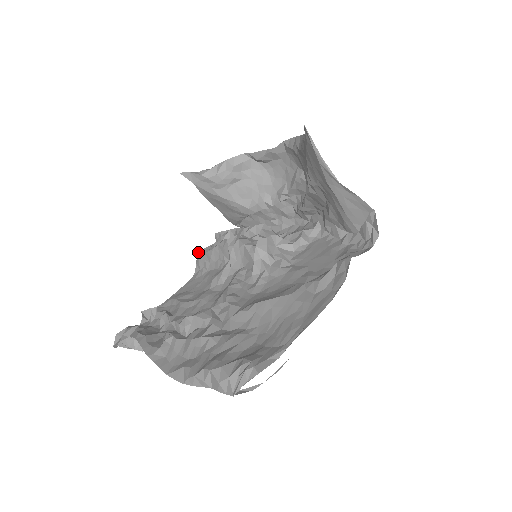
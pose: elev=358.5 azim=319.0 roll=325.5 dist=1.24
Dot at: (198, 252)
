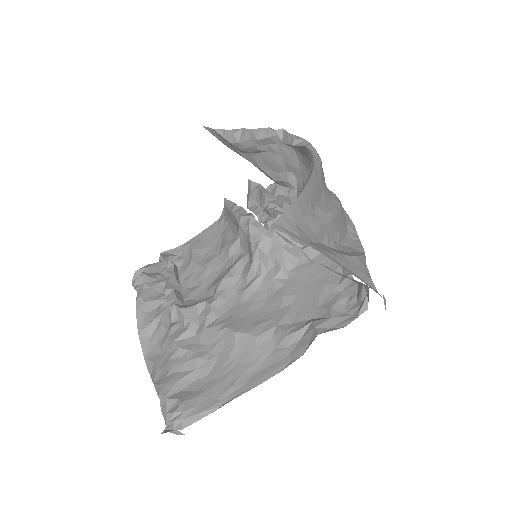
Dot at: (224, 200)
